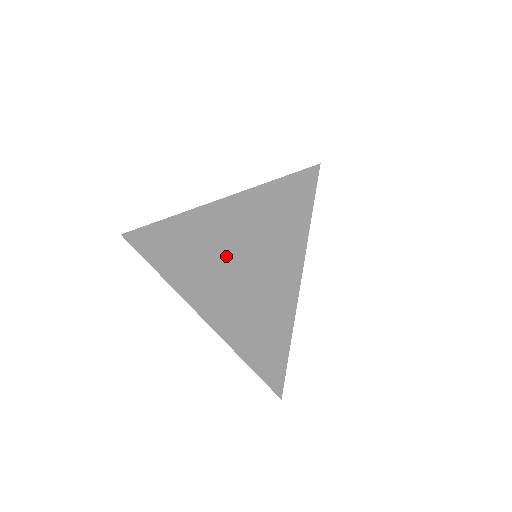
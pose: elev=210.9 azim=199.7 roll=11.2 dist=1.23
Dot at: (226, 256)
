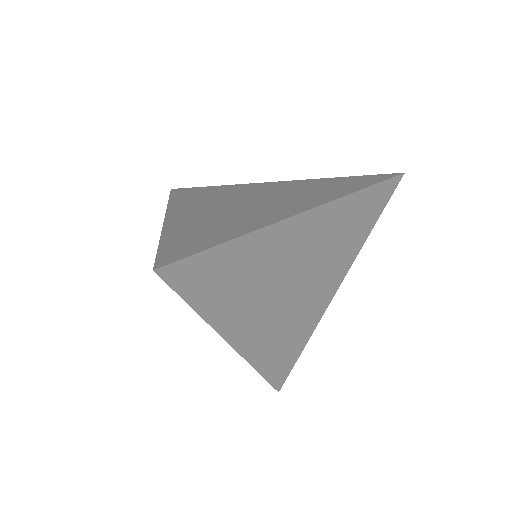
Dot at: occluded
